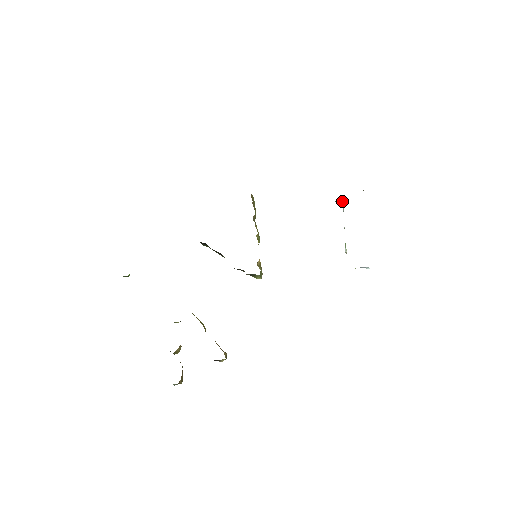
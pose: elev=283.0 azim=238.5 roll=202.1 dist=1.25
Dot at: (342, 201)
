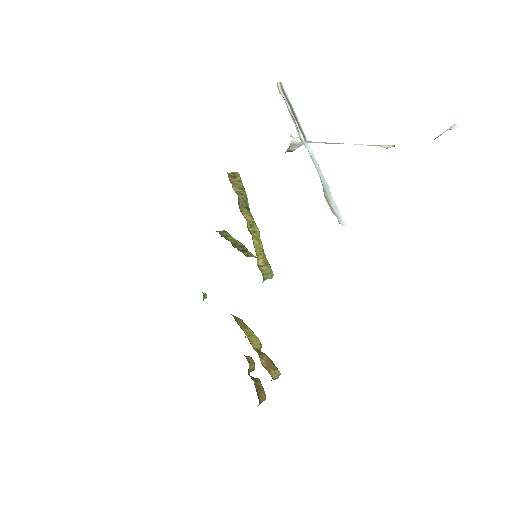
Dot at: (291, 146)
